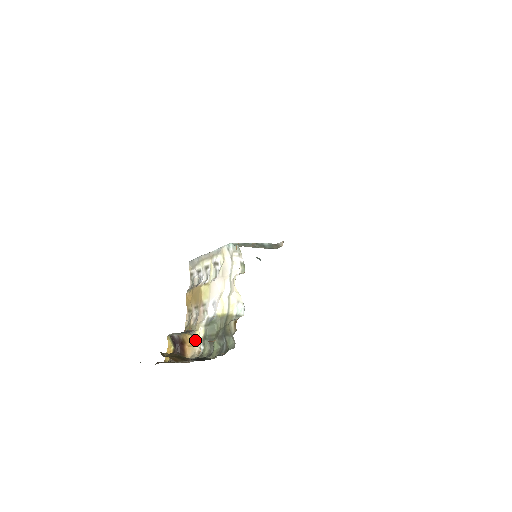
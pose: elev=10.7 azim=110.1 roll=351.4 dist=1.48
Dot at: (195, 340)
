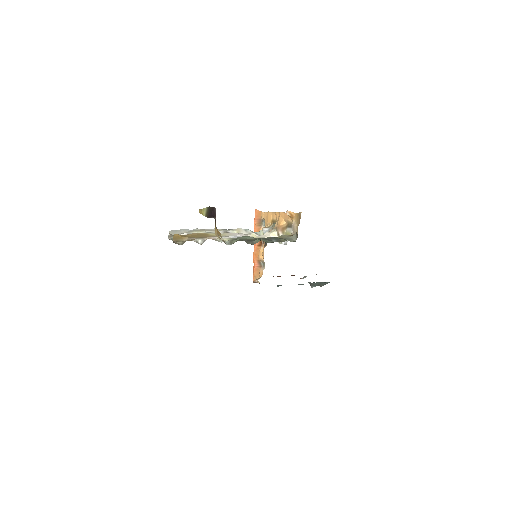
Dot at: (219, 237)
